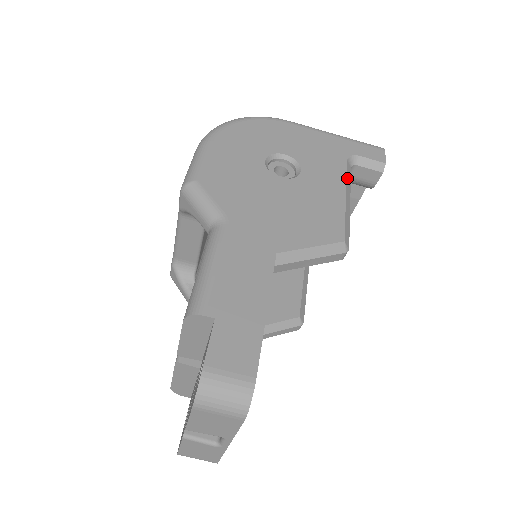
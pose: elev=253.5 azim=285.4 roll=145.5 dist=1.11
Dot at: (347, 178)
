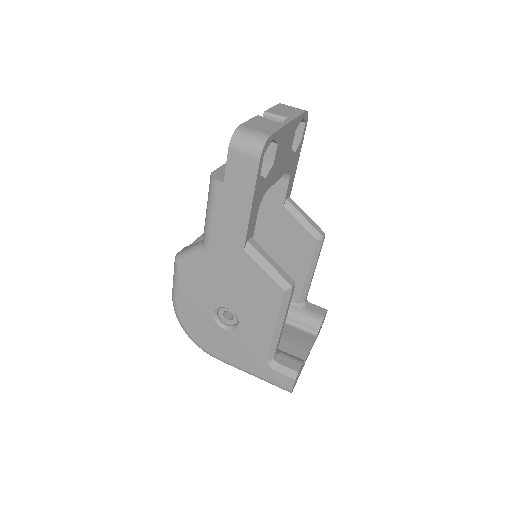
Dot at: occluded
